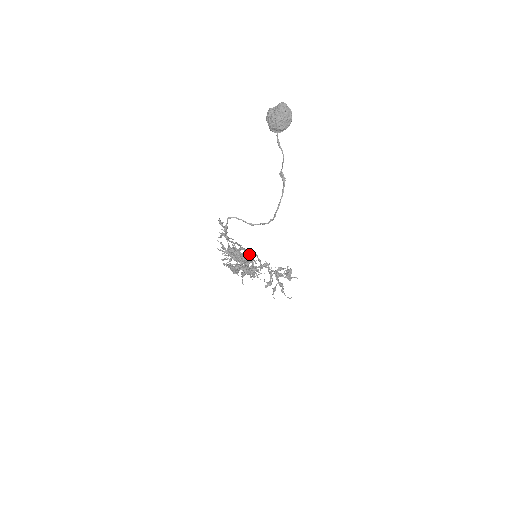
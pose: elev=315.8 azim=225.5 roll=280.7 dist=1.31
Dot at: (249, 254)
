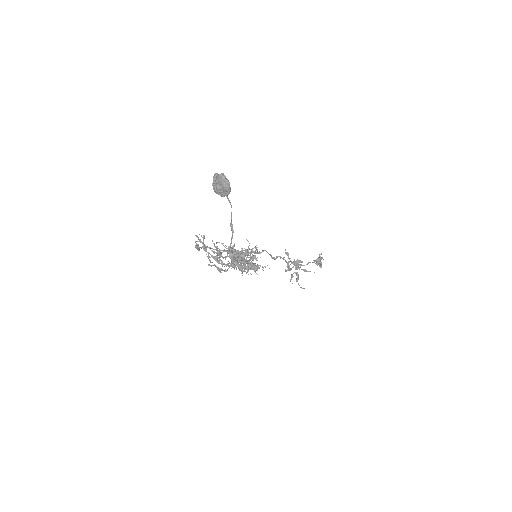
Dot at: (246, 255)
